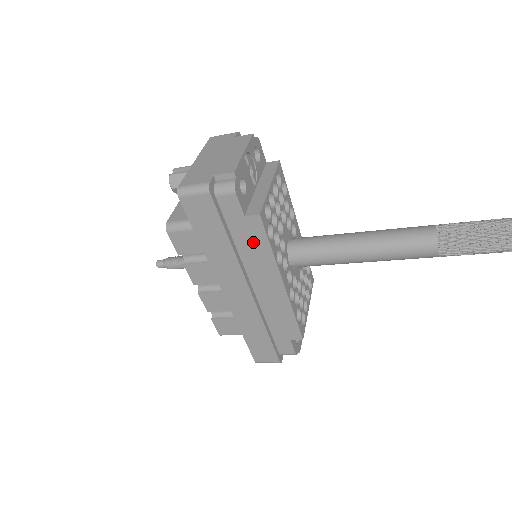
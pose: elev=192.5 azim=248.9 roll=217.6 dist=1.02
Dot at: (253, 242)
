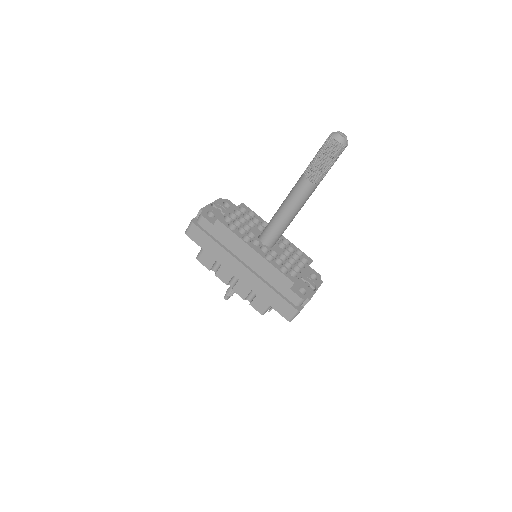
Dot at: (226, 236)
